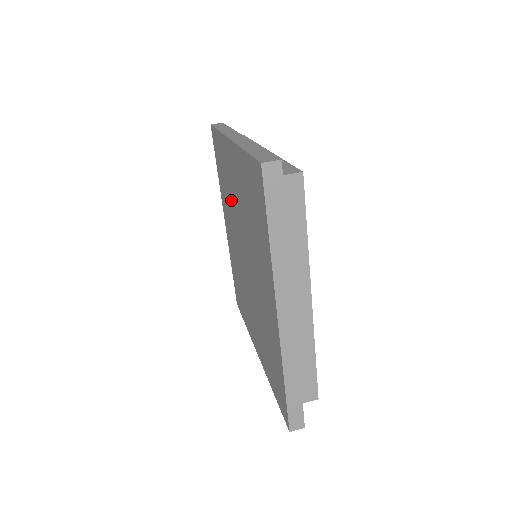
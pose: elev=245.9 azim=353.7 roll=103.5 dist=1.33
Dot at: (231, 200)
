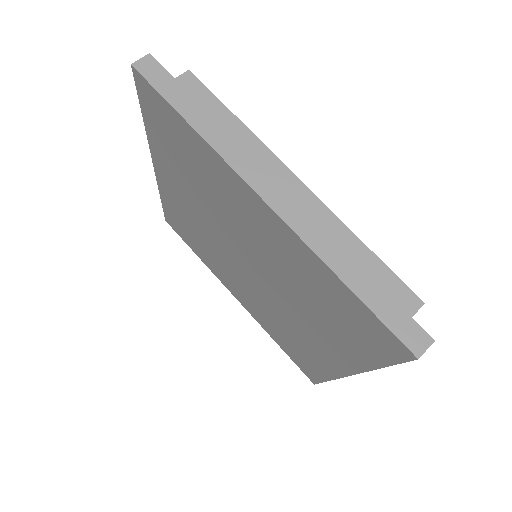
Dot at: (204, 237)
